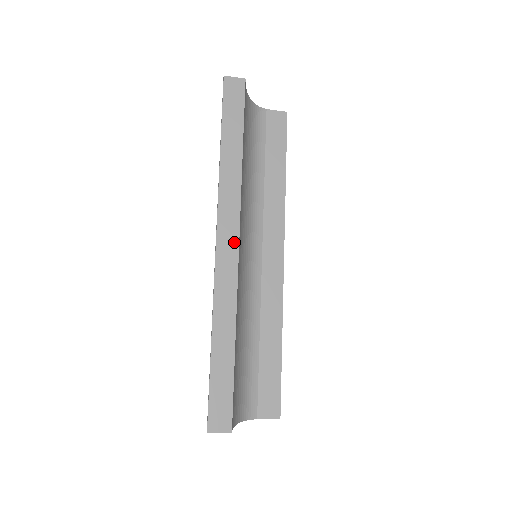
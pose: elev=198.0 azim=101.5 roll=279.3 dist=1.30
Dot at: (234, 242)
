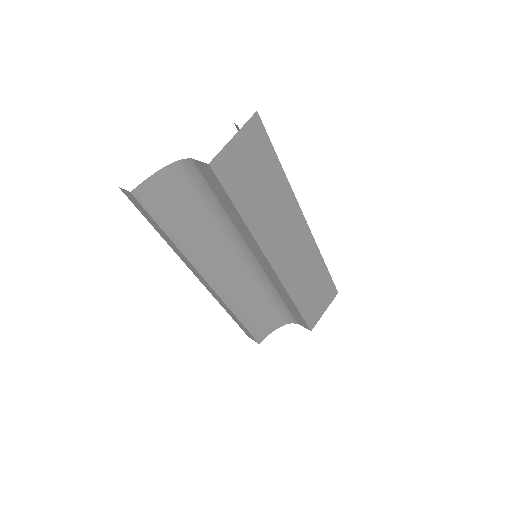
Dot at: (206, 283)
